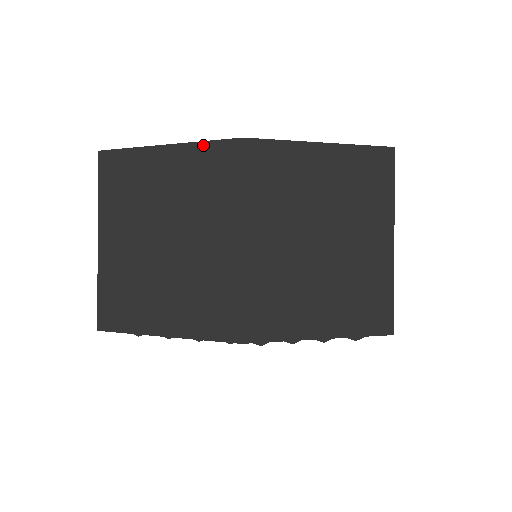
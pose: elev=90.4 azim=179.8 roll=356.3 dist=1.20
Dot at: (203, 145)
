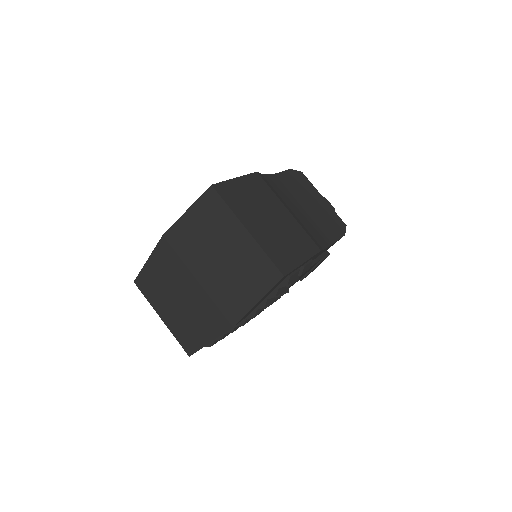
Dot at: (155, 250)
